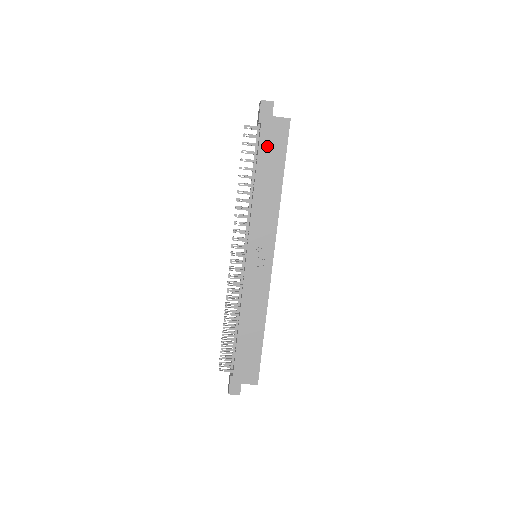
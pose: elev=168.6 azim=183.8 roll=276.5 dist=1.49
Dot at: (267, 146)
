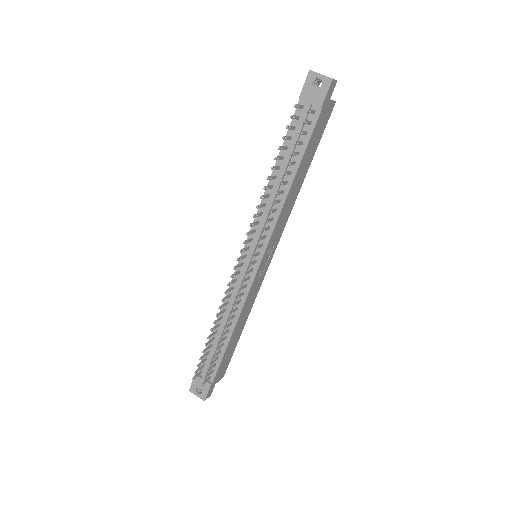
Dot at: (314, 136)
